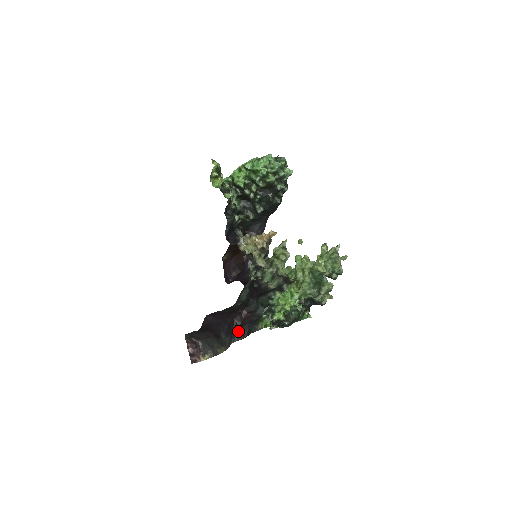
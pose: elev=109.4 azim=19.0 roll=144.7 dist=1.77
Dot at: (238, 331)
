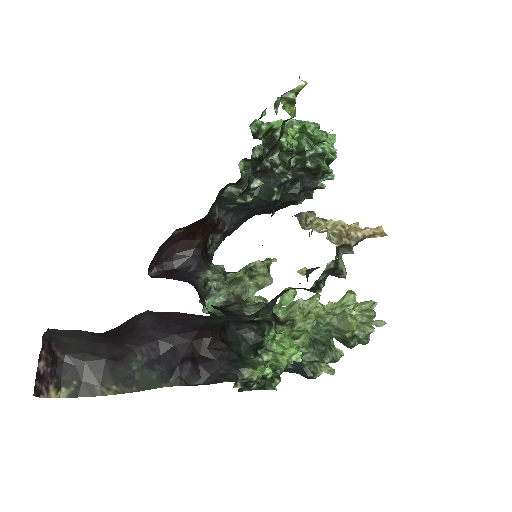
Dot at: (193, 367)
